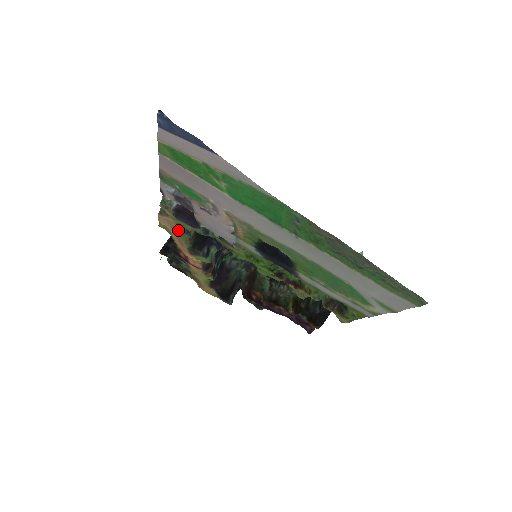
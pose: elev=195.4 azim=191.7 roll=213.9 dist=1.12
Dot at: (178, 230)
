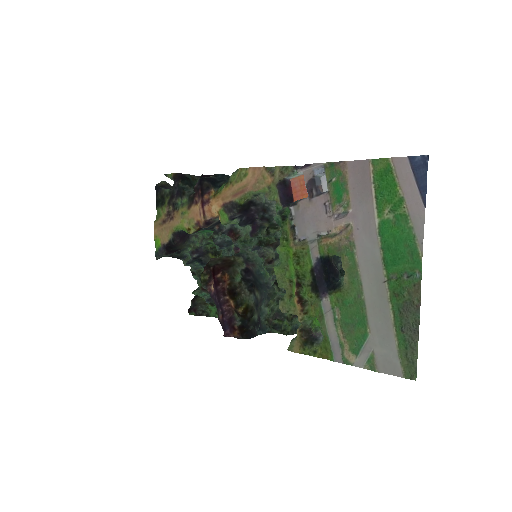
Dot at: (259, 188)
